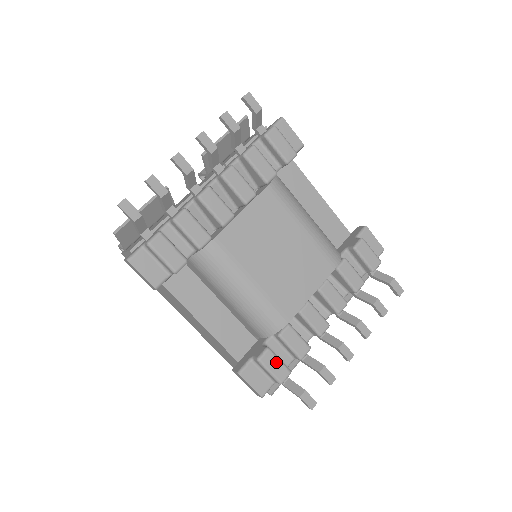
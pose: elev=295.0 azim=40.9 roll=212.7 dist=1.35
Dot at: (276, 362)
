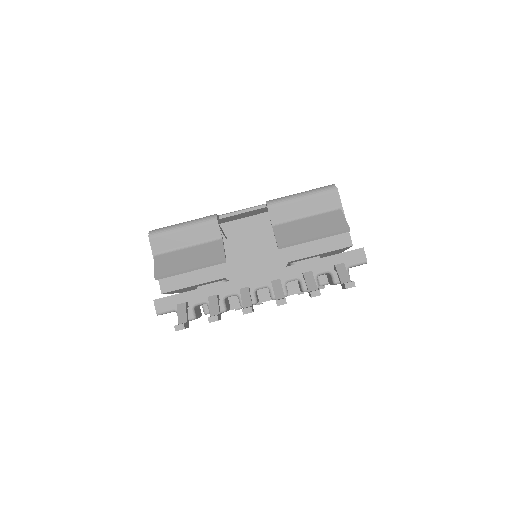
Dot at: occluded
